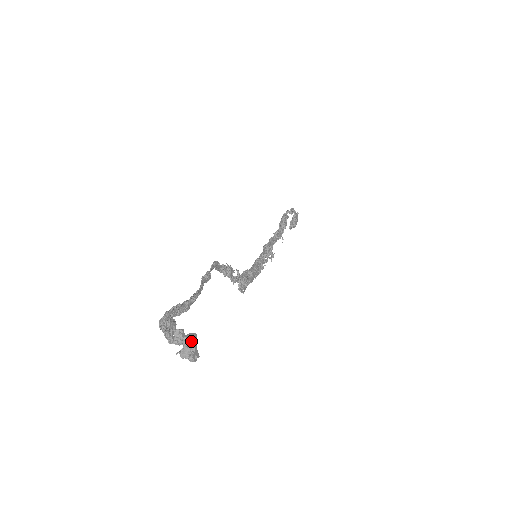
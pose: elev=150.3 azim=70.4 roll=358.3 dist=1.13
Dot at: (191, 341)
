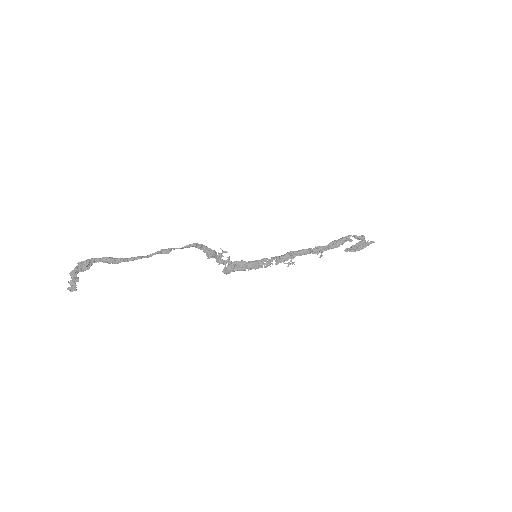
Dot at: (75, 281)
